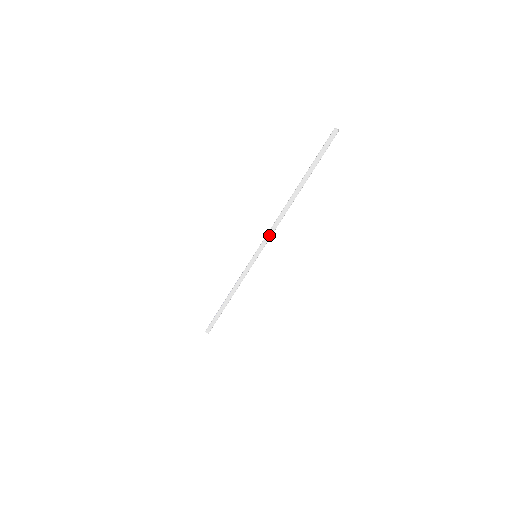
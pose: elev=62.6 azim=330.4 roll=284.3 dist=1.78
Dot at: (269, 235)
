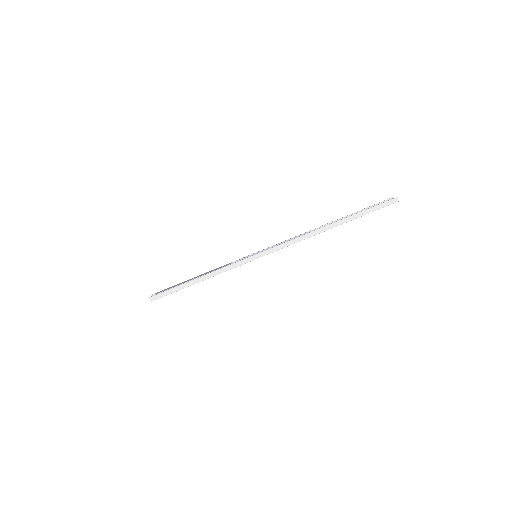
Dot at: (284, 245)
